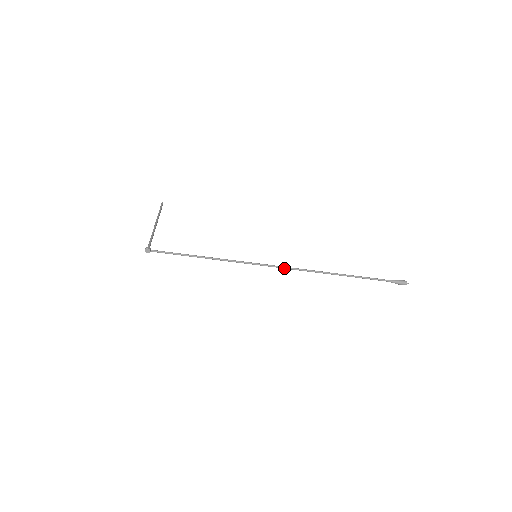
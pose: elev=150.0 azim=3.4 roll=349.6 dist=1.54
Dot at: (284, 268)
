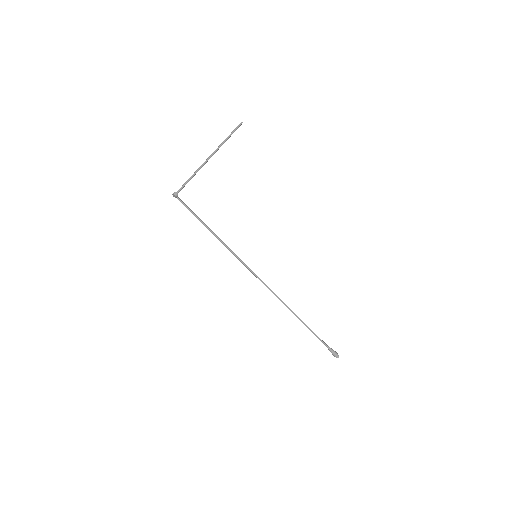
Dot at: occluded
